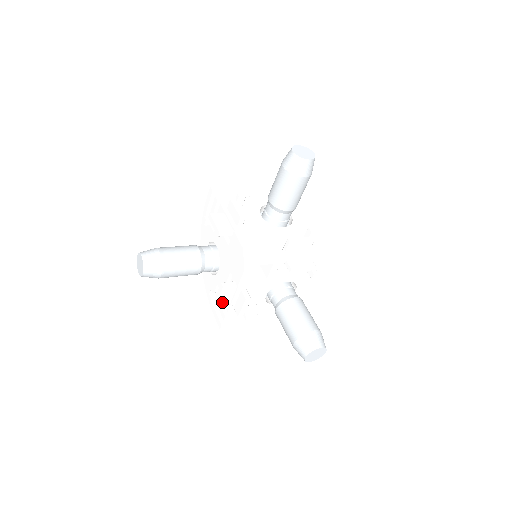
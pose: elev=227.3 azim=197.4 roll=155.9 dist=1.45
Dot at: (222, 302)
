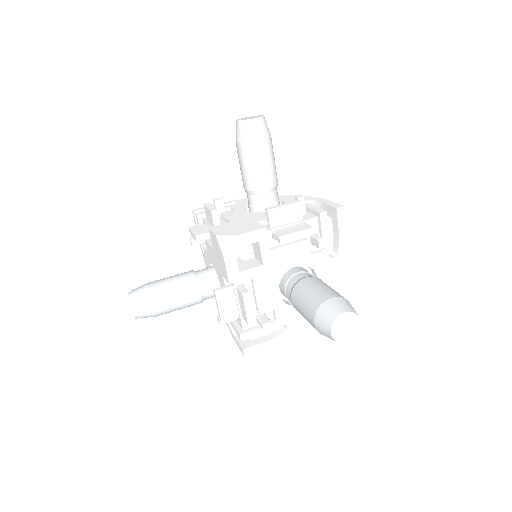
Dot at: (227, 316)
